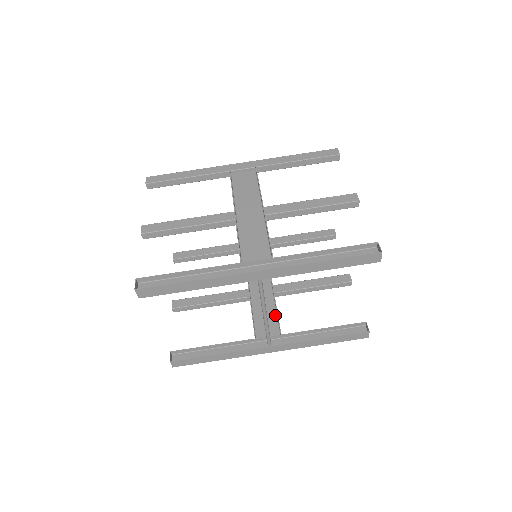
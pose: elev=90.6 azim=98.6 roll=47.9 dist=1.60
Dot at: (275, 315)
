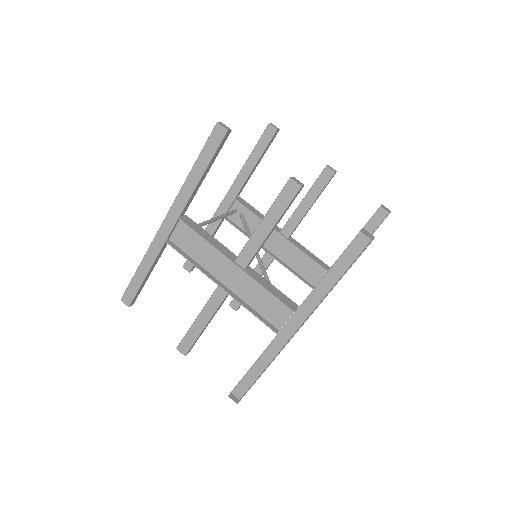
Dot at: occluded
